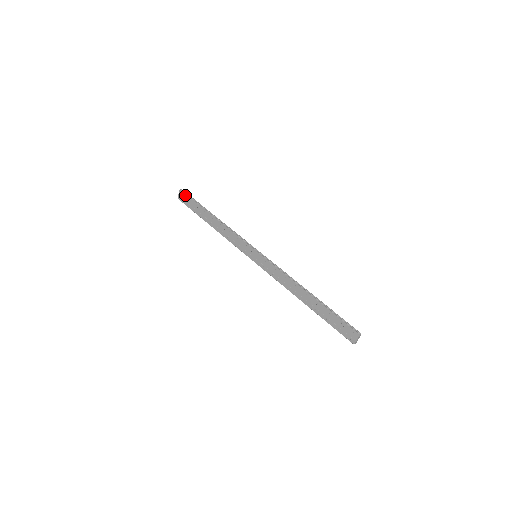
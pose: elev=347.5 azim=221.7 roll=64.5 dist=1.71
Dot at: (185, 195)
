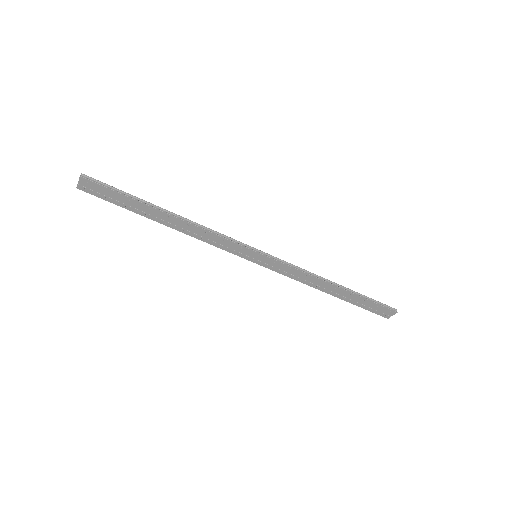
Dot at: (96, 185)
